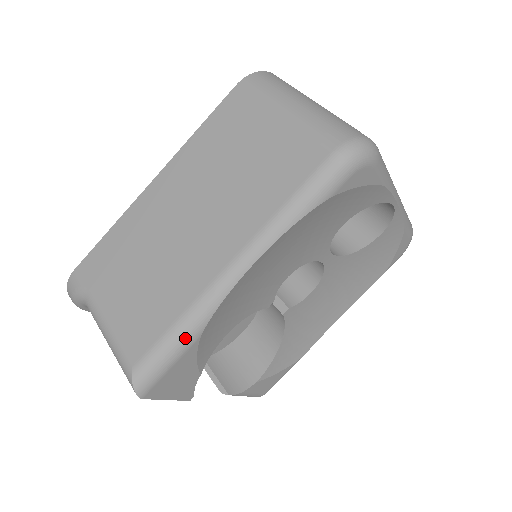
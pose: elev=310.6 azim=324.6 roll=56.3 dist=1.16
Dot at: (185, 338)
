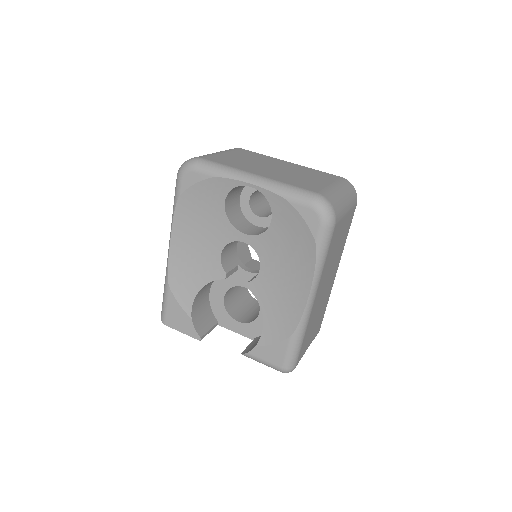
Dot at: (165, 288)
